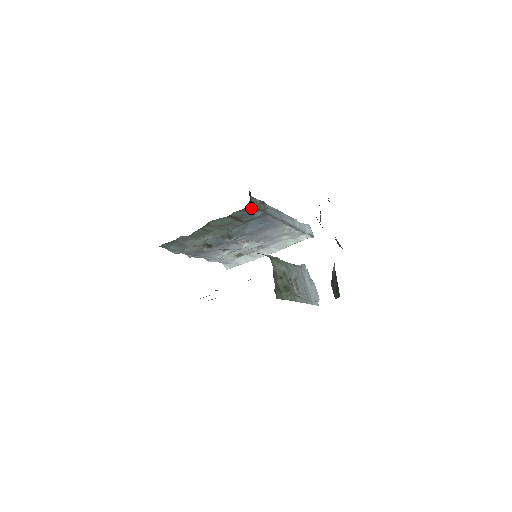
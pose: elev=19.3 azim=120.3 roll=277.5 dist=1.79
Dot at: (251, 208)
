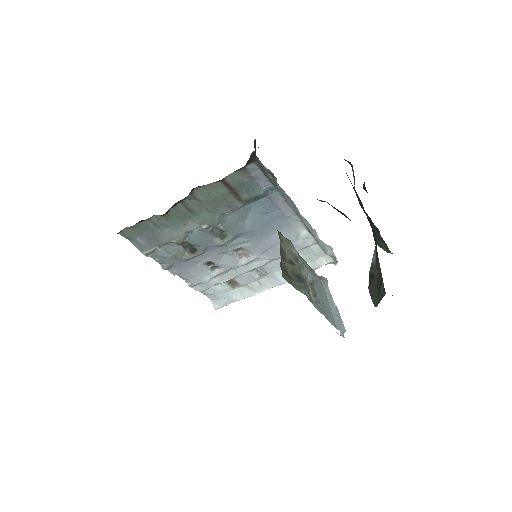
Dot at: (255, 168)
